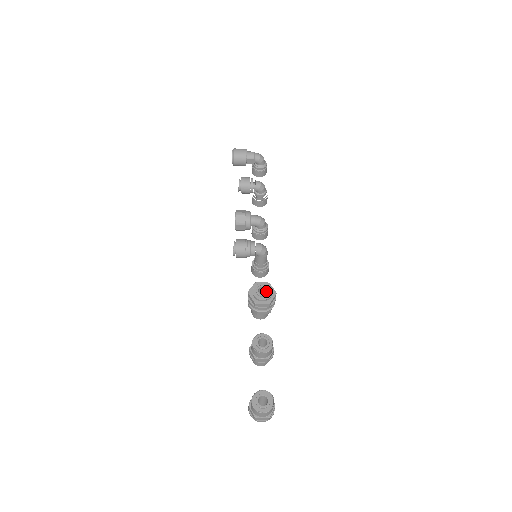
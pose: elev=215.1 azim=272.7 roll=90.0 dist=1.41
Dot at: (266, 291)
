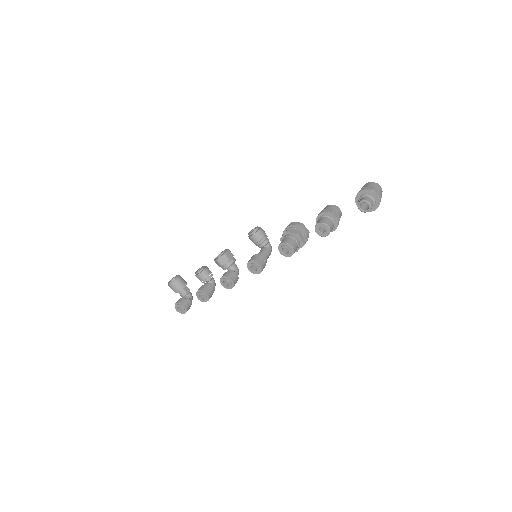
Dot at: occluded
